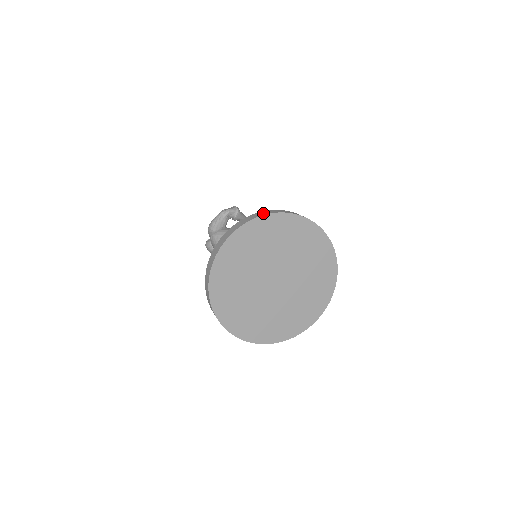
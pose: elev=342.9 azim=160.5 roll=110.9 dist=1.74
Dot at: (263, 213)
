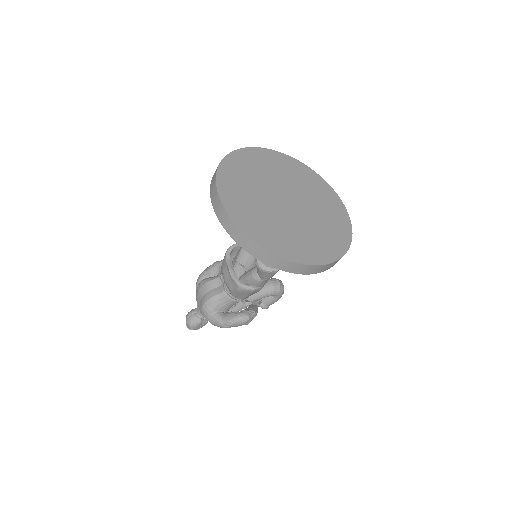
Dot at: occluded
